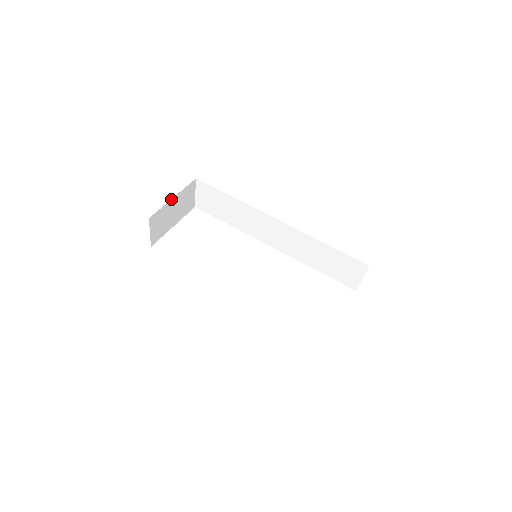
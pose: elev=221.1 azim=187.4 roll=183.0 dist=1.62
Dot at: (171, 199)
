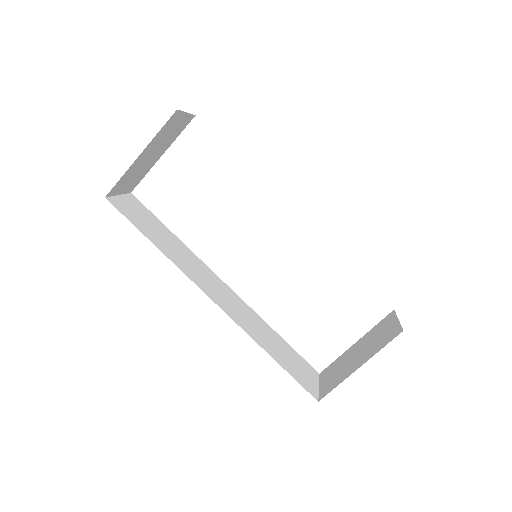
Dot at: occluded
